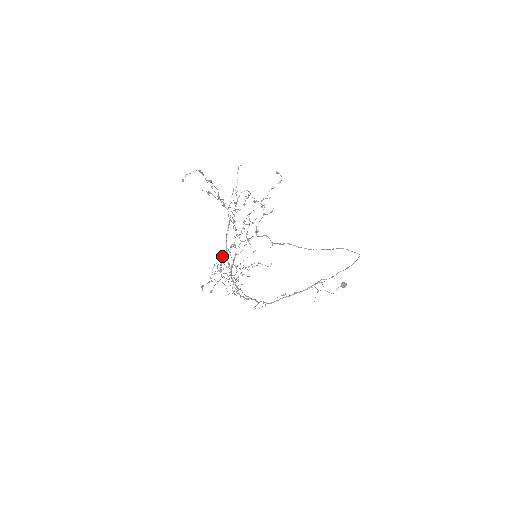
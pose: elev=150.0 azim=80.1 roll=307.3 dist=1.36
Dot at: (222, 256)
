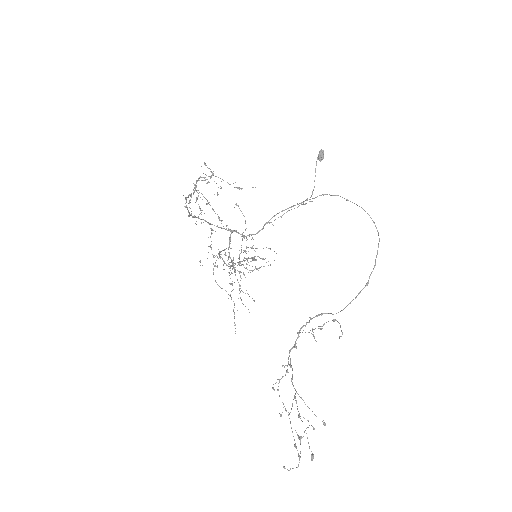
Dot at: occluded
